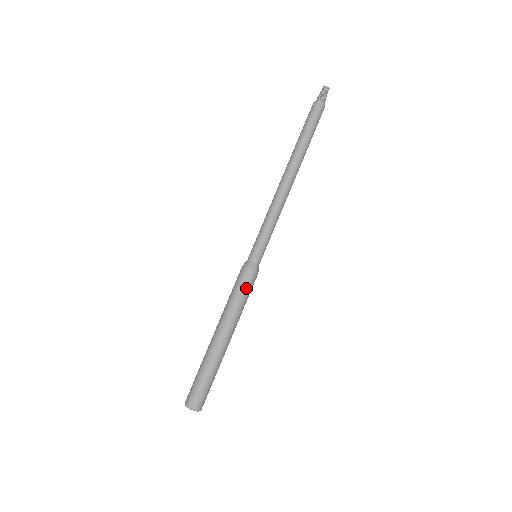
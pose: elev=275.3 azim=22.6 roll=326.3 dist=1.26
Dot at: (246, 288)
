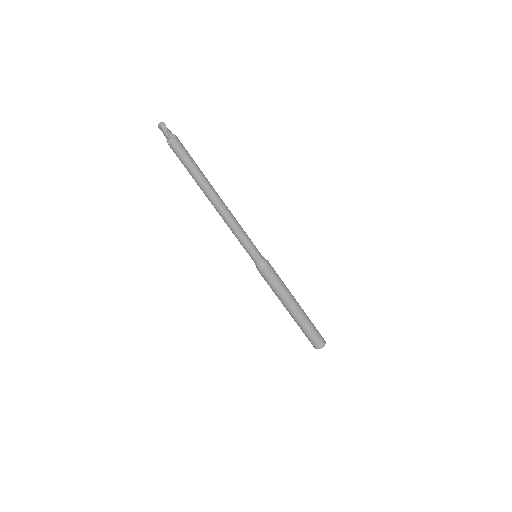
Dot at: (275, 276)
